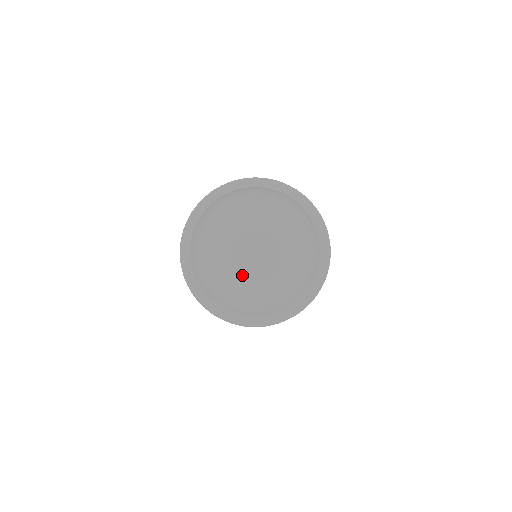
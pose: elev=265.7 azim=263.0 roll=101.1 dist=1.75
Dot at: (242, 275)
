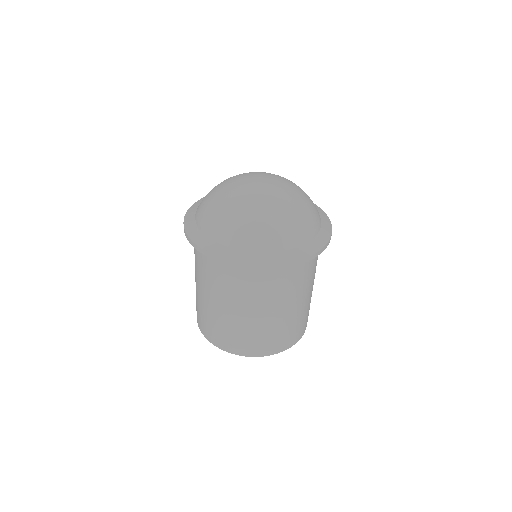
Dot at: (243, 196)
